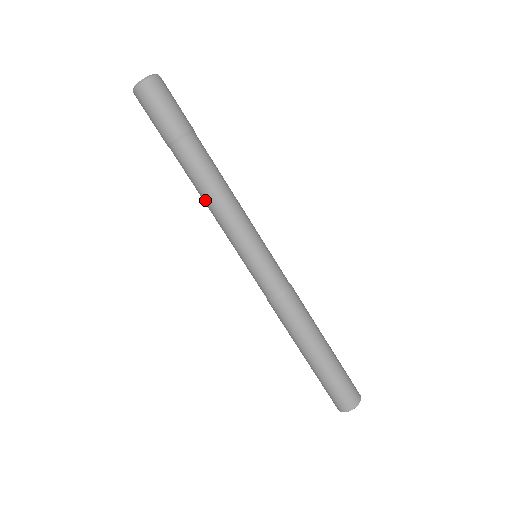
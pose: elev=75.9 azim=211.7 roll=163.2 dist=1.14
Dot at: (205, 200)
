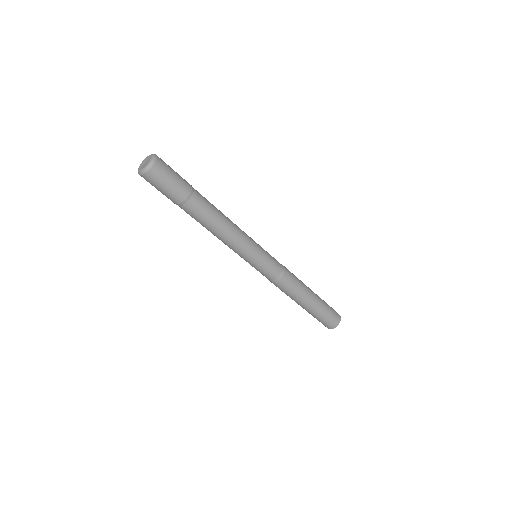
Dot at: (216, 233)
